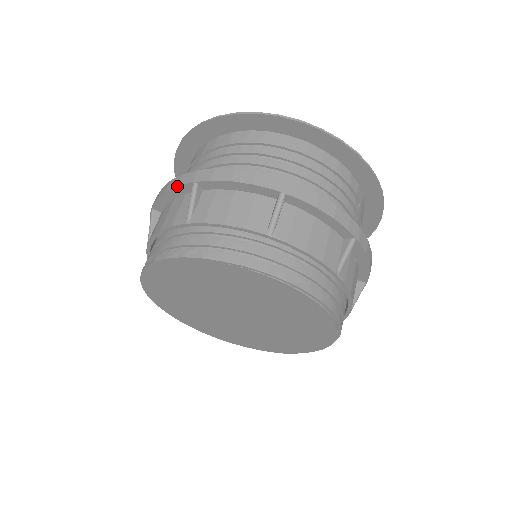
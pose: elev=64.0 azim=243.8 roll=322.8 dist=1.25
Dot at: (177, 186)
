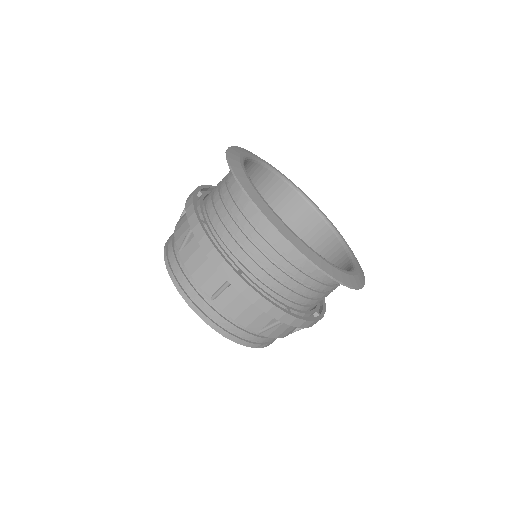
Dot at: occluded
